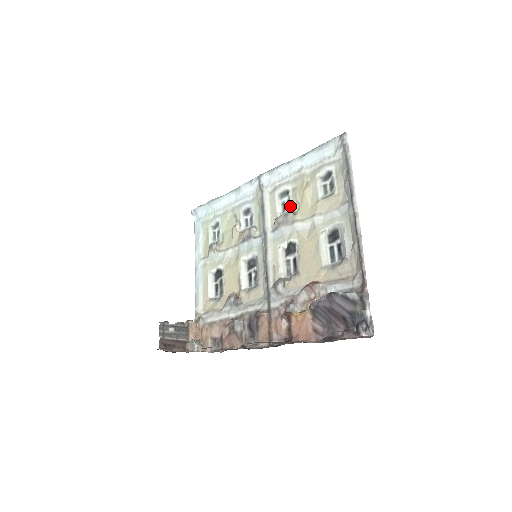
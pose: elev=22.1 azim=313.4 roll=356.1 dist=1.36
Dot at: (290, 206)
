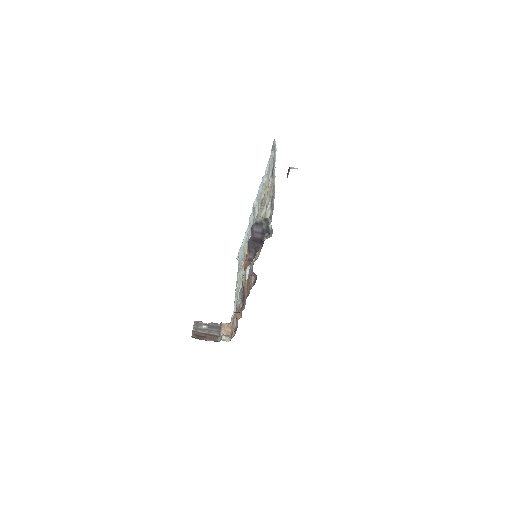
Dot at: (262, 207)
